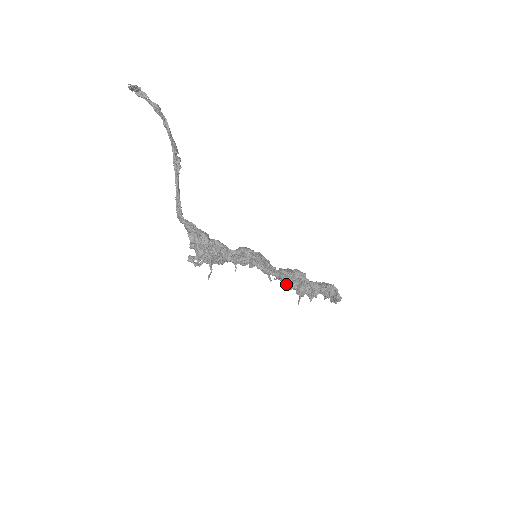
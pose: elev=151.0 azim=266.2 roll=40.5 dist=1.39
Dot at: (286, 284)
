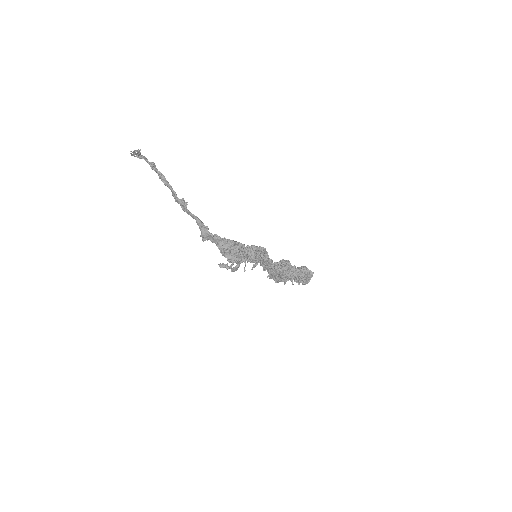
Dot at: (280, 272)
